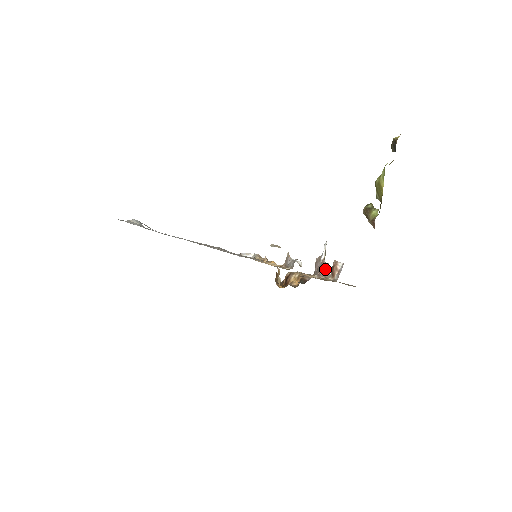
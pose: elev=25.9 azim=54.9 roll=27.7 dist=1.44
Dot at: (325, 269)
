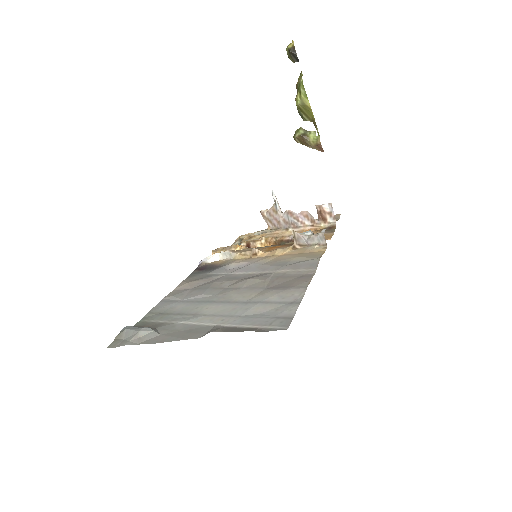
Dot at: (303, 218)
